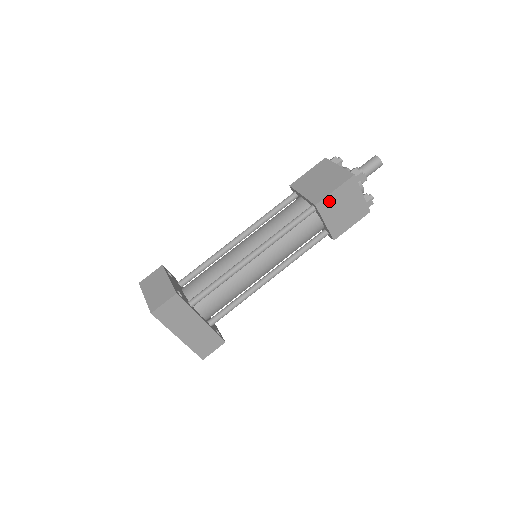
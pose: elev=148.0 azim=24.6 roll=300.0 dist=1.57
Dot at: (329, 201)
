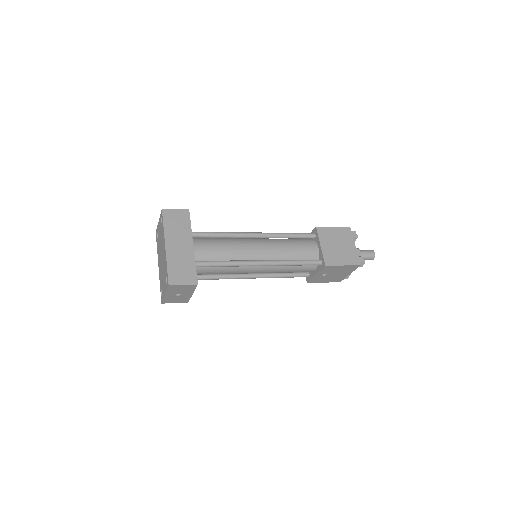
Dot at: (327, 232)
